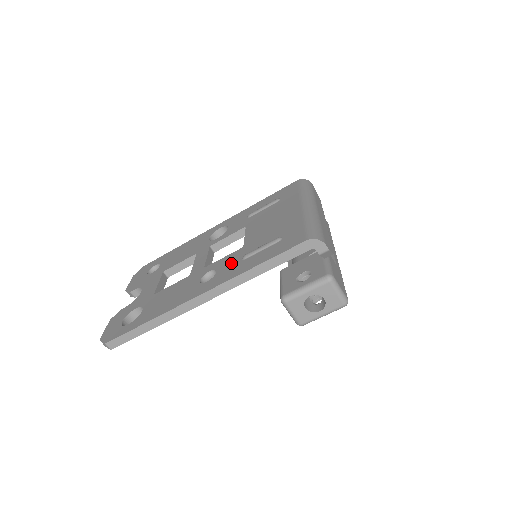
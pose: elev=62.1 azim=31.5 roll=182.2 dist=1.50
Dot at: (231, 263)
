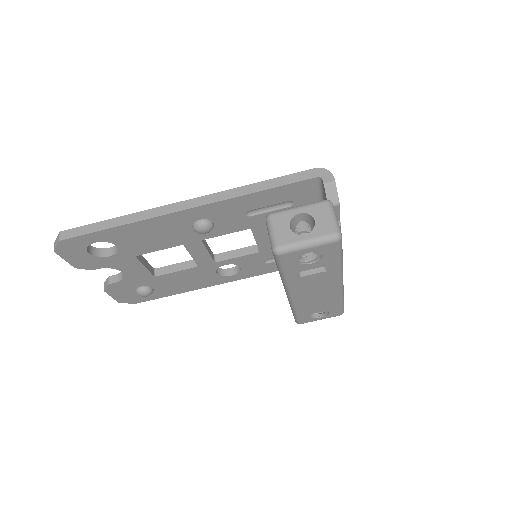
Dot at: occluded
